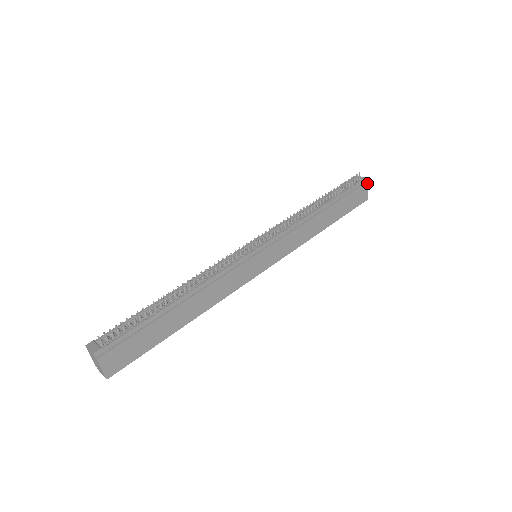
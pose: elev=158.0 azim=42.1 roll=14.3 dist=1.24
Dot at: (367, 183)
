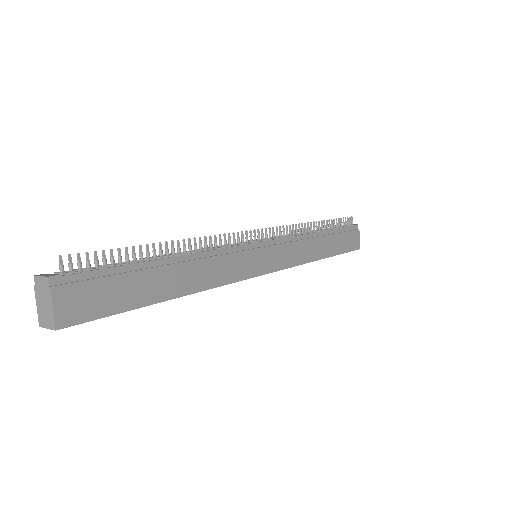
Dot at: occluded
